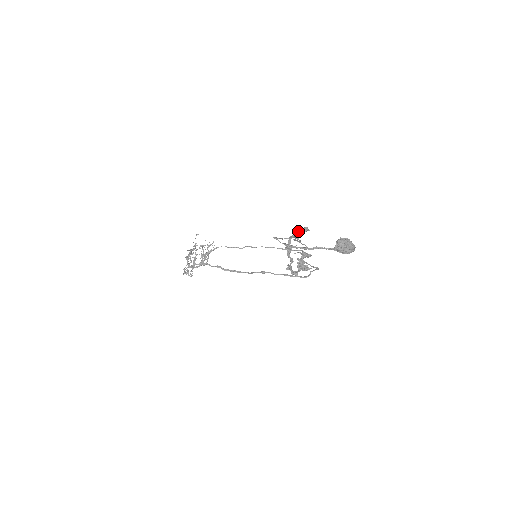
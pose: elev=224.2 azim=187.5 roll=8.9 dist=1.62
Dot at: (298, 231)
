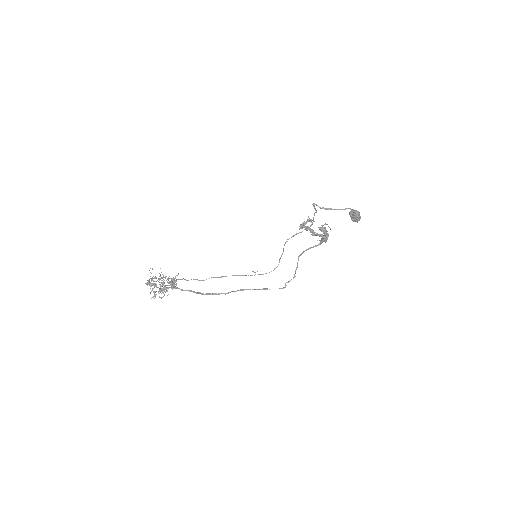
Dot at: (308, 219)
